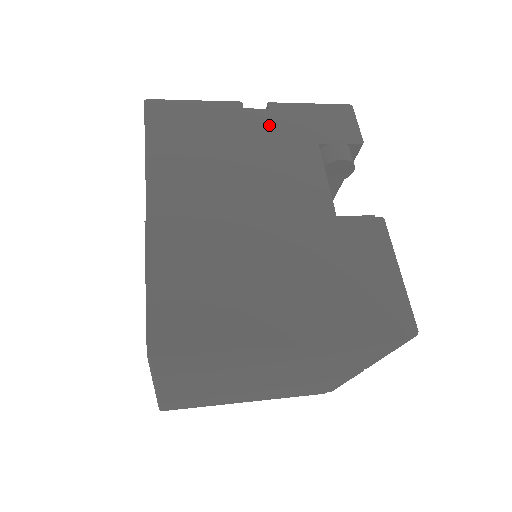
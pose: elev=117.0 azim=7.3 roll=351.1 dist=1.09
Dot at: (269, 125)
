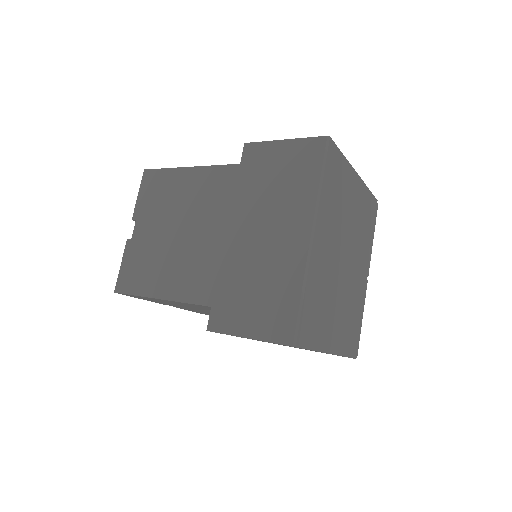
Dot at: occluded
